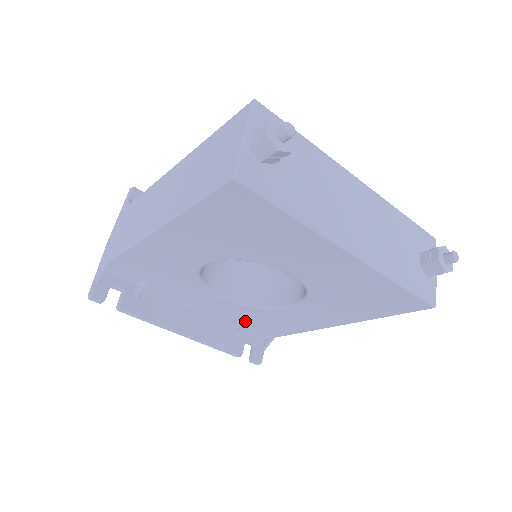
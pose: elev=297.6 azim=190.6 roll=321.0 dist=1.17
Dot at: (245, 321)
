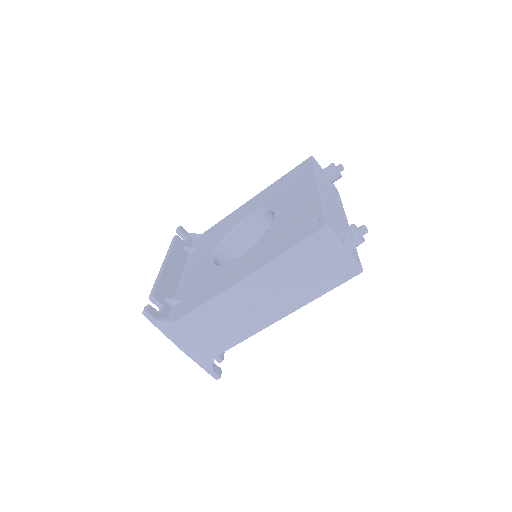
Dot at: occluded
